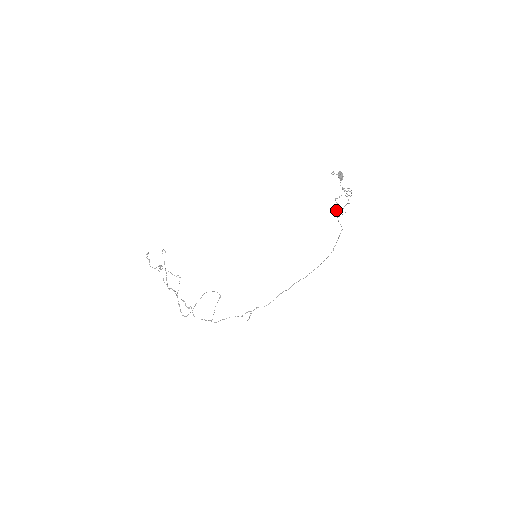
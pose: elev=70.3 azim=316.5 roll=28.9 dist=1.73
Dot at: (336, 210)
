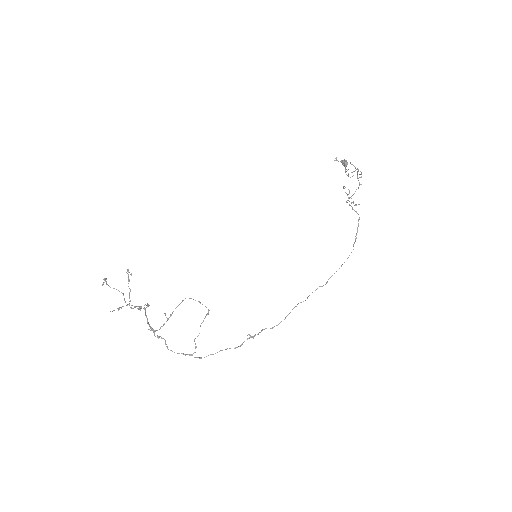
Dot at: (347, 200)
